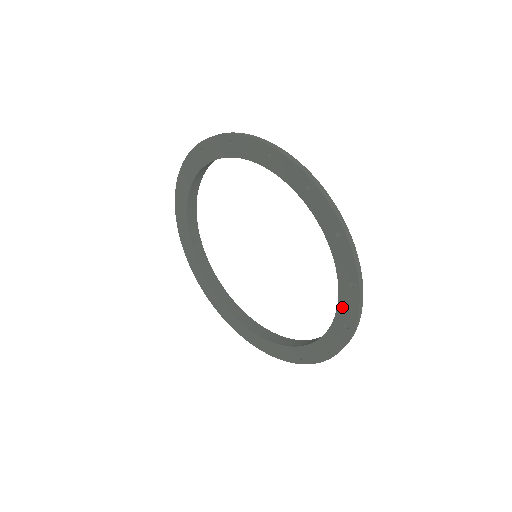
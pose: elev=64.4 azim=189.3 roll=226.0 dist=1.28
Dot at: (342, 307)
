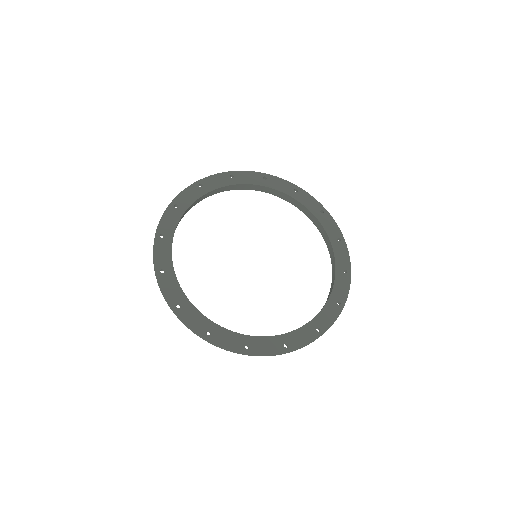
Dot at: (338, 258)
